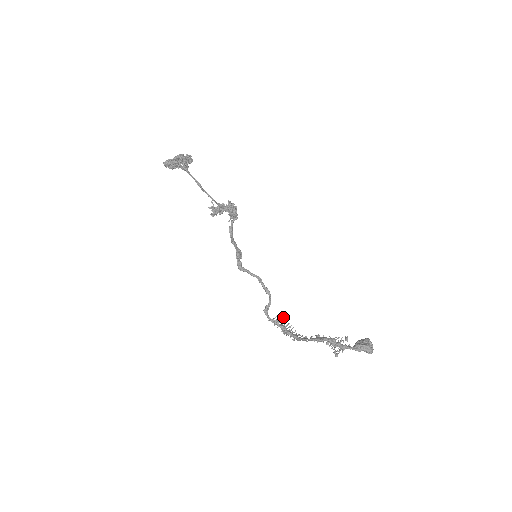
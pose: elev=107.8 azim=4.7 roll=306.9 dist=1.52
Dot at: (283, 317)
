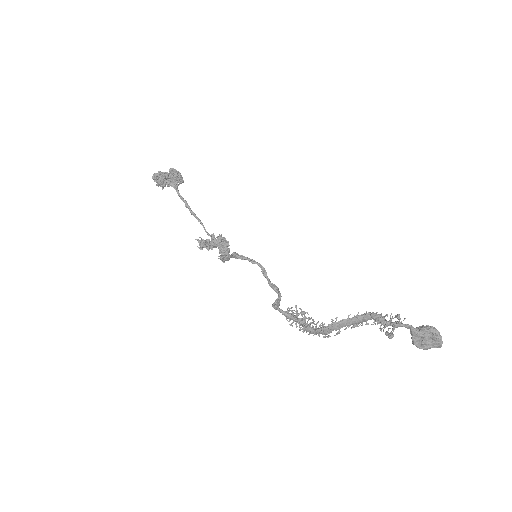
Dot at: (301, 310)
